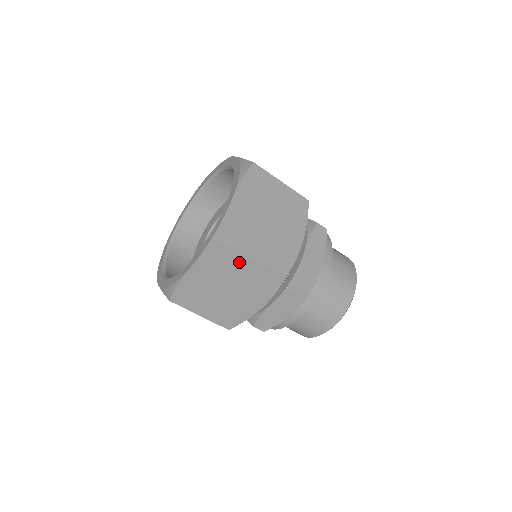
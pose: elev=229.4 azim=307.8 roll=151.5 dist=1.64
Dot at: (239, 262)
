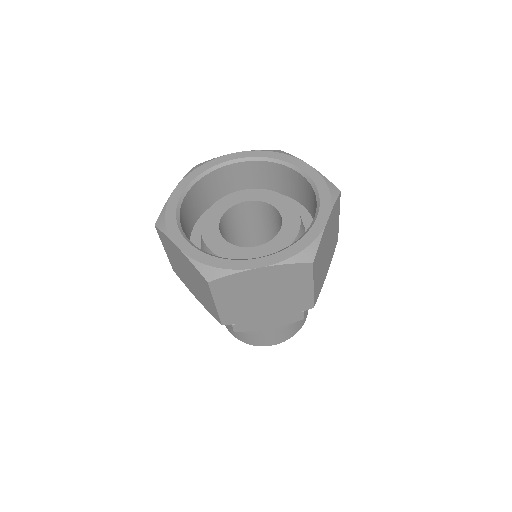
Dot at: (207, 291)
